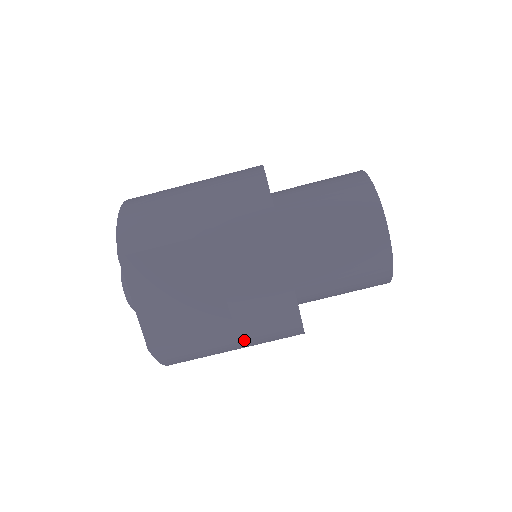
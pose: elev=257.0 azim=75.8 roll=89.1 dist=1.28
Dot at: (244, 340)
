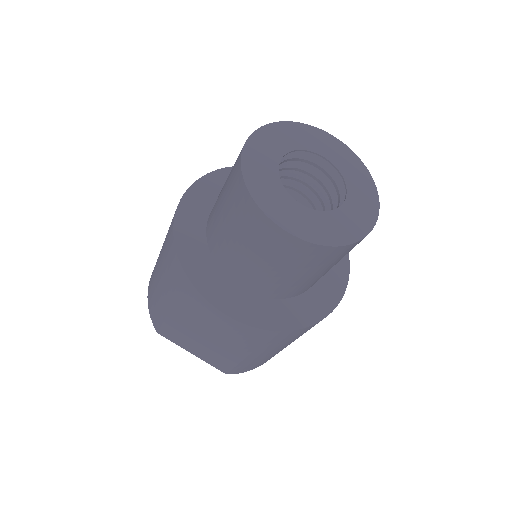
Dot at: (275, 349)
